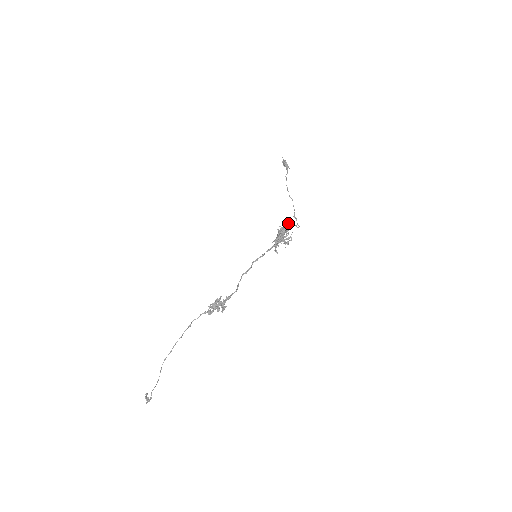
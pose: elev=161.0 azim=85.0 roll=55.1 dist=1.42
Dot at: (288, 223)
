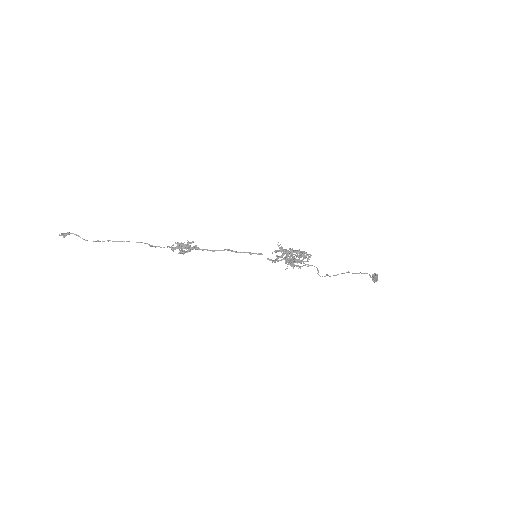
Dot at: occluded
